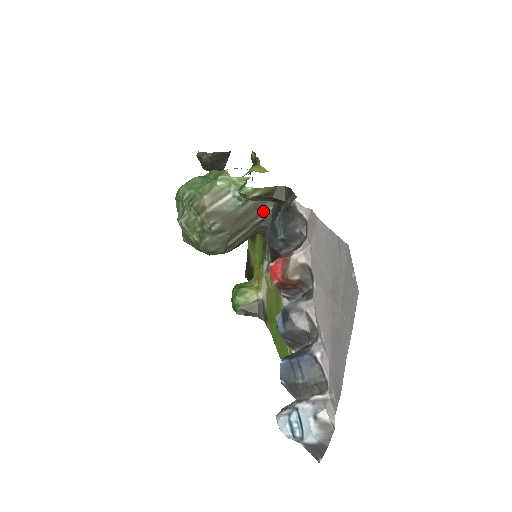
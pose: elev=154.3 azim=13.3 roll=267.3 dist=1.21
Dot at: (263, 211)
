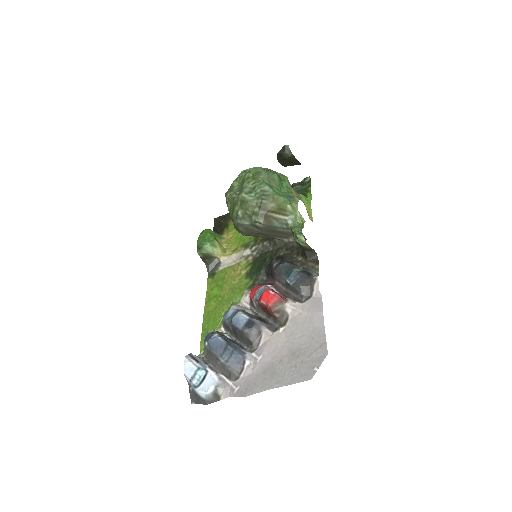
Dot at: (286, 237)
